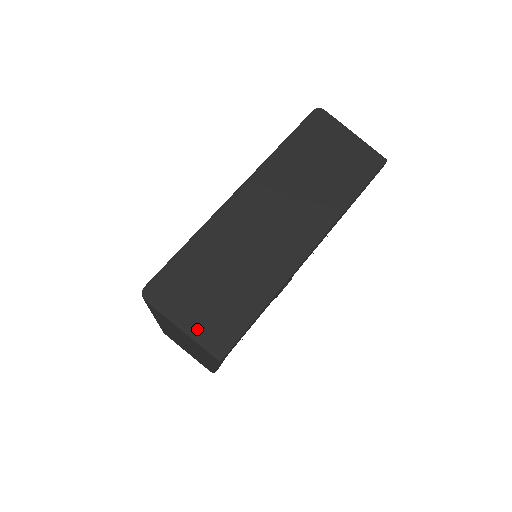
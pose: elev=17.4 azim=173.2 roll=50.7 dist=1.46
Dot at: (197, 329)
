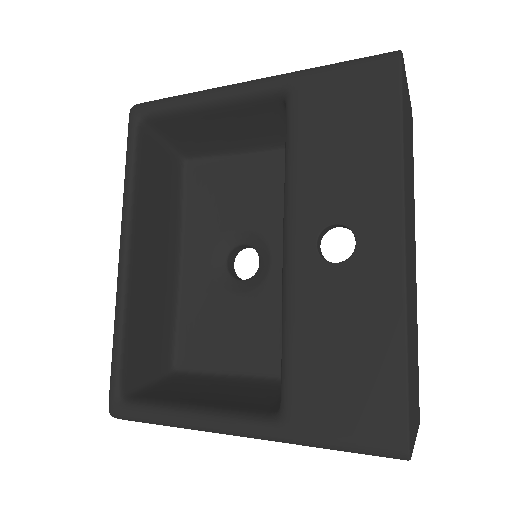
Dot at: (417, 425)
